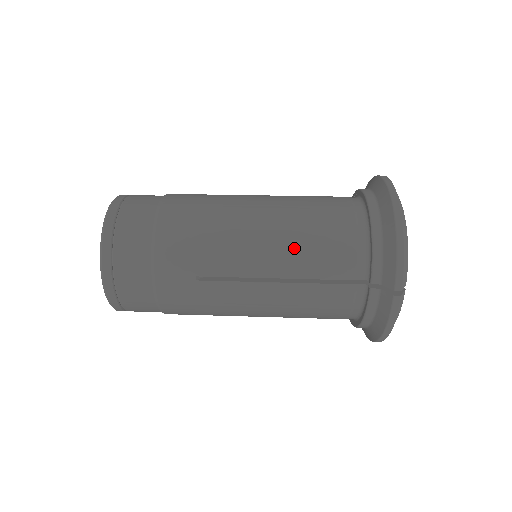
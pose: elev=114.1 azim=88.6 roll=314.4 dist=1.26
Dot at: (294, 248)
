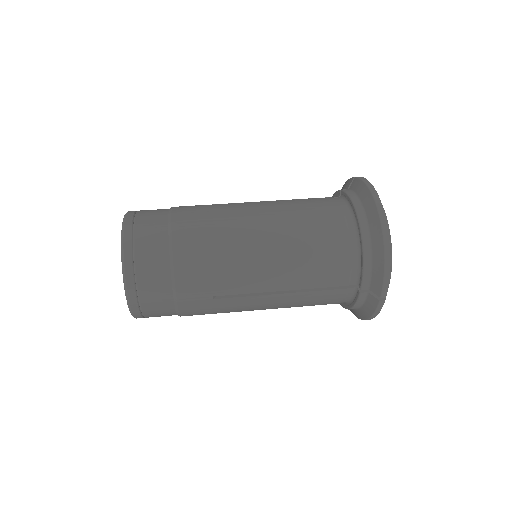
Dot at: (297, 266)
